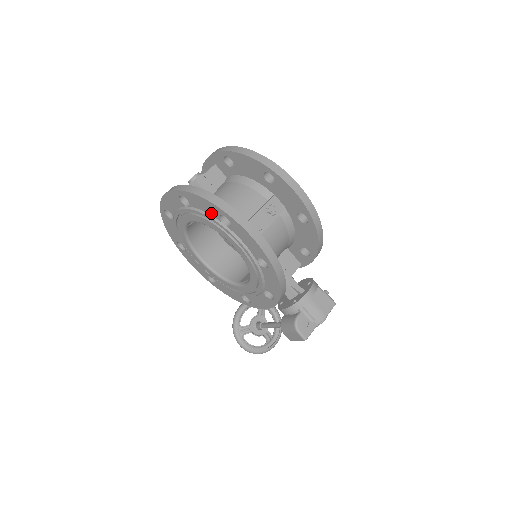
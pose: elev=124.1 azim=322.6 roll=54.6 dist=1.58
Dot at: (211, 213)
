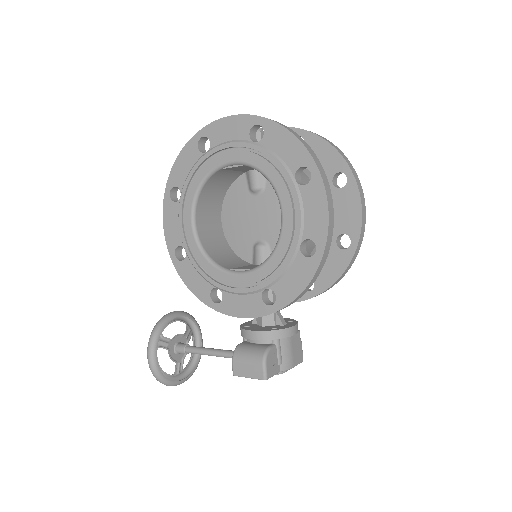
Dot at: (288, 160)
